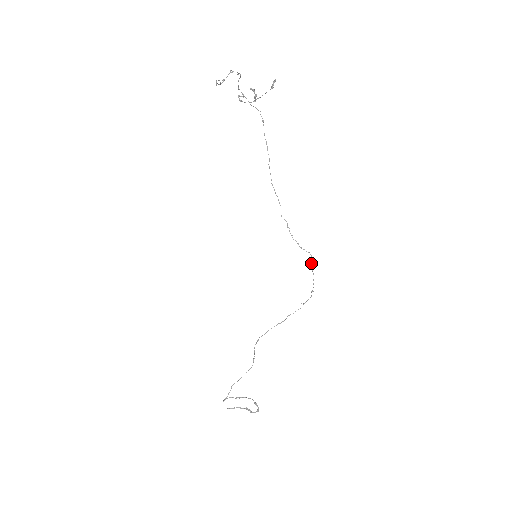
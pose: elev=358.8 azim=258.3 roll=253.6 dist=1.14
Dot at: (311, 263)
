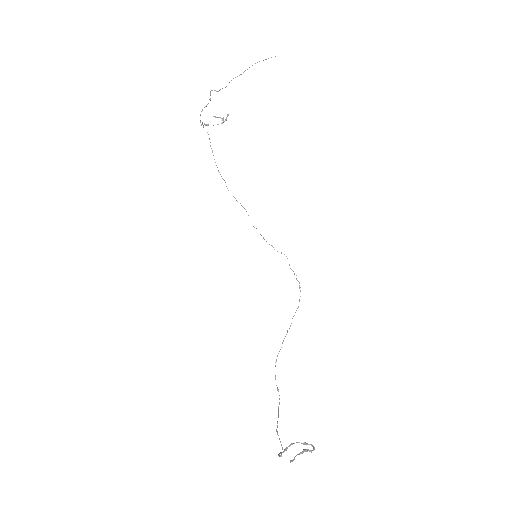
Dot at: occluded
